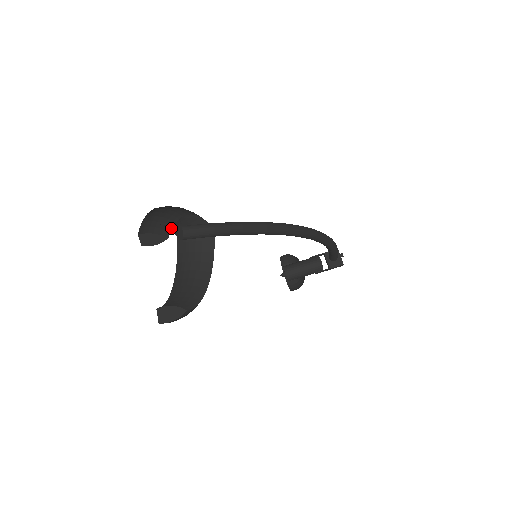
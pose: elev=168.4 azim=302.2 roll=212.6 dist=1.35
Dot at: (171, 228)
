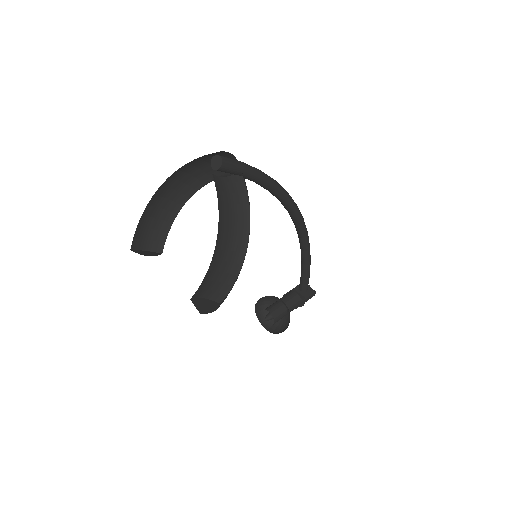
Dot at: occluded
